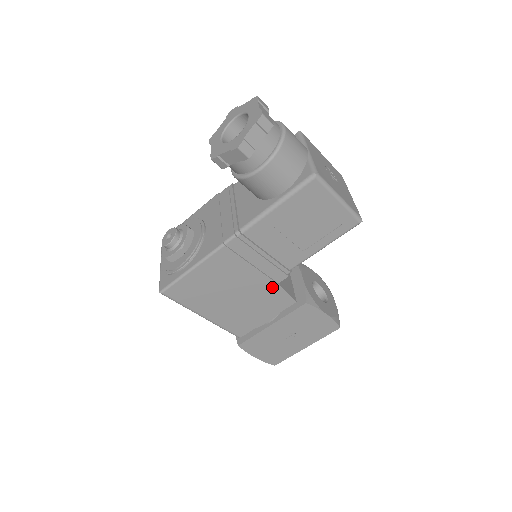
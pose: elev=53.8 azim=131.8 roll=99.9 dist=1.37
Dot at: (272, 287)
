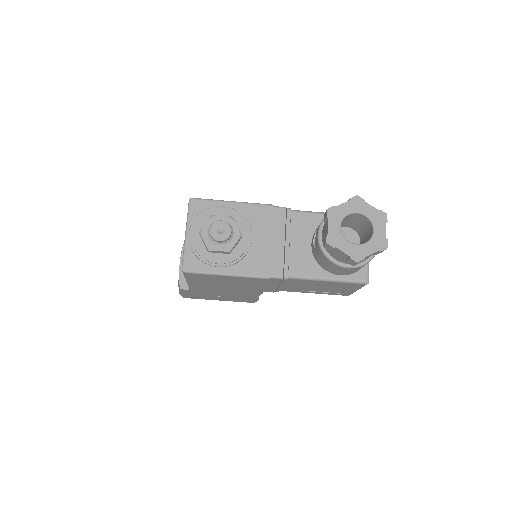
Dot at: (257, 292)
